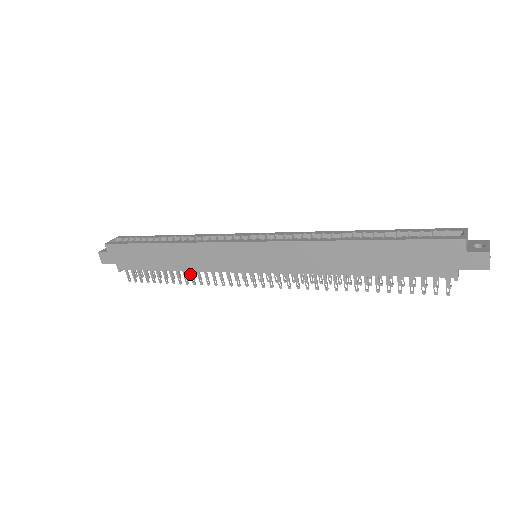
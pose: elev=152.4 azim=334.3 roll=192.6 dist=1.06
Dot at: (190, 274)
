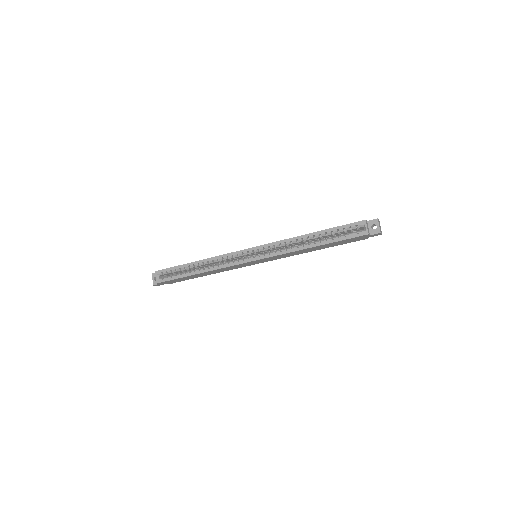
Dot at: occluded
